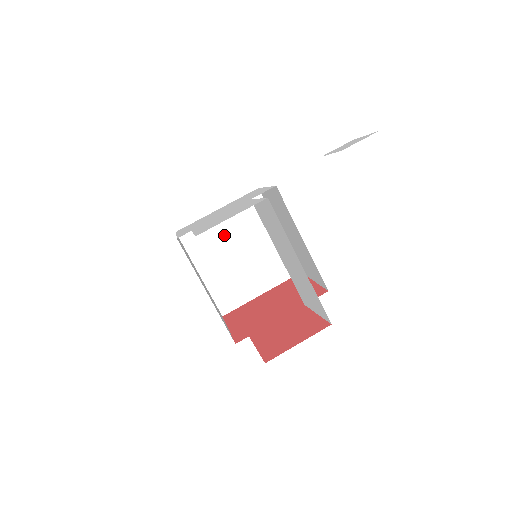
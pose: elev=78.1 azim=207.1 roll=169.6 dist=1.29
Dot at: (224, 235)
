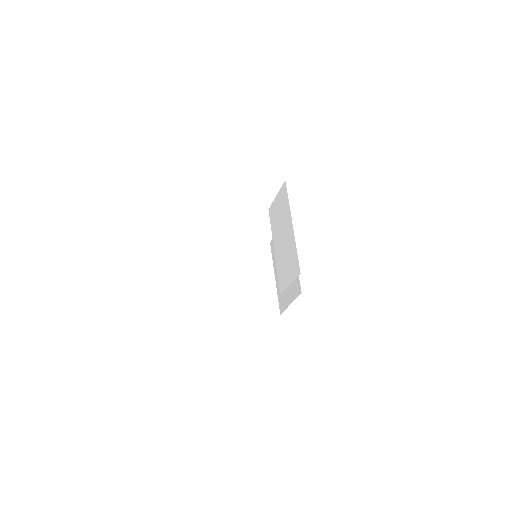
Dot at: (233, 262)
